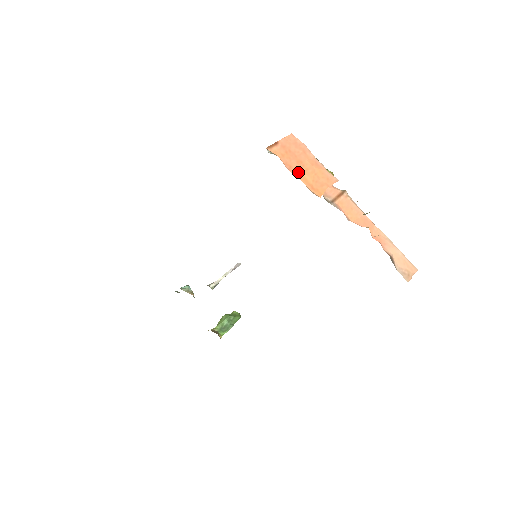
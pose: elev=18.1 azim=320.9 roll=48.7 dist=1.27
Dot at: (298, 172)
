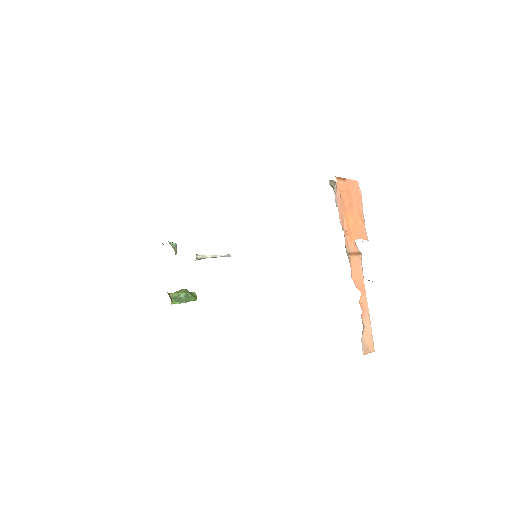
Dot at: (346, 211)
